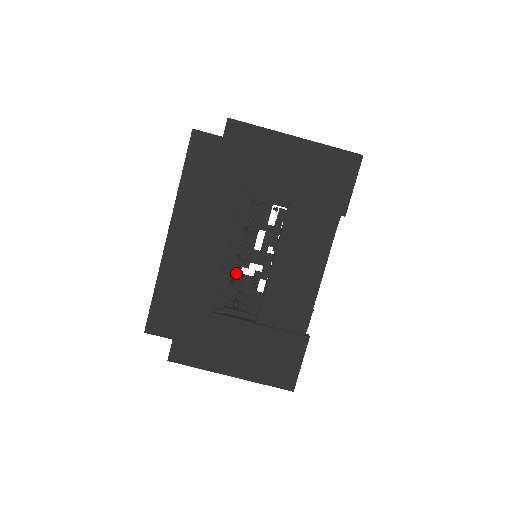
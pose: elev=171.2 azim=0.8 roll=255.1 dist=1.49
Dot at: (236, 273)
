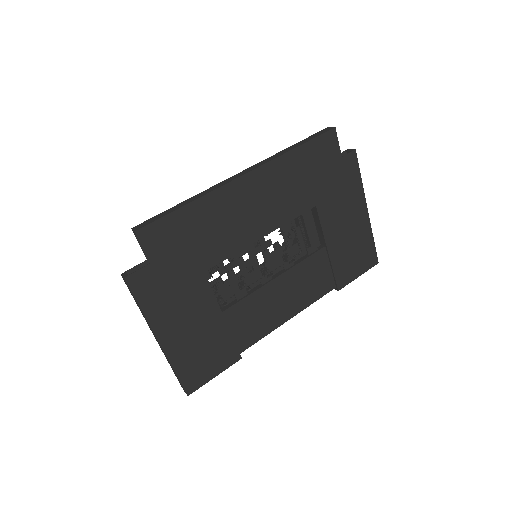
Dot at: occluded
